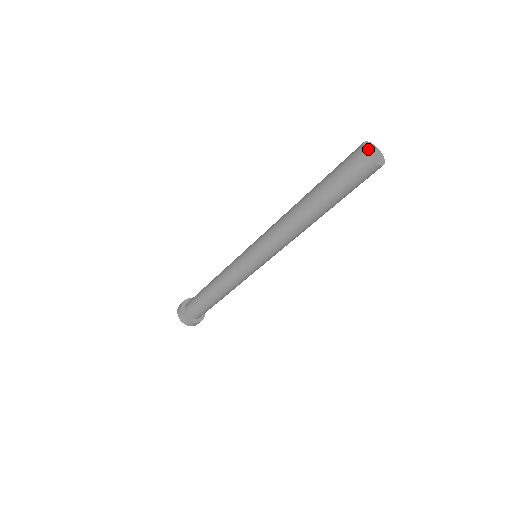
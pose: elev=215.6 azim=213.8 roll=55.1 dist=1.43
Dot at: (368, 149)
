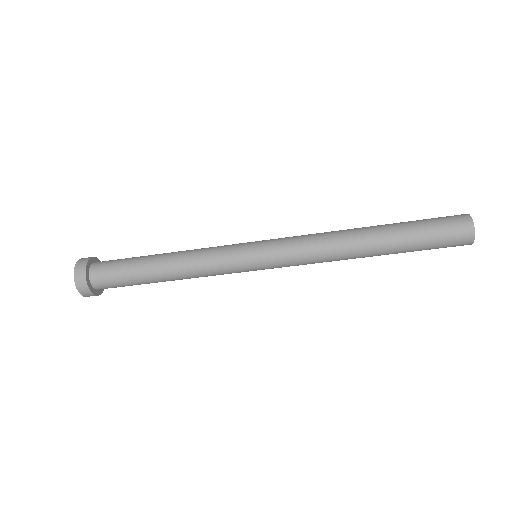
Dot at: occluded
